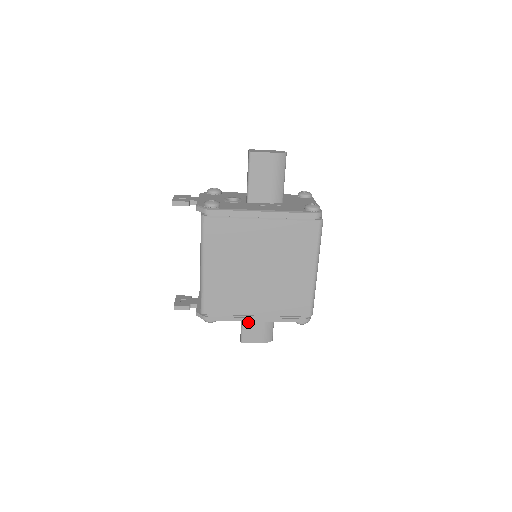
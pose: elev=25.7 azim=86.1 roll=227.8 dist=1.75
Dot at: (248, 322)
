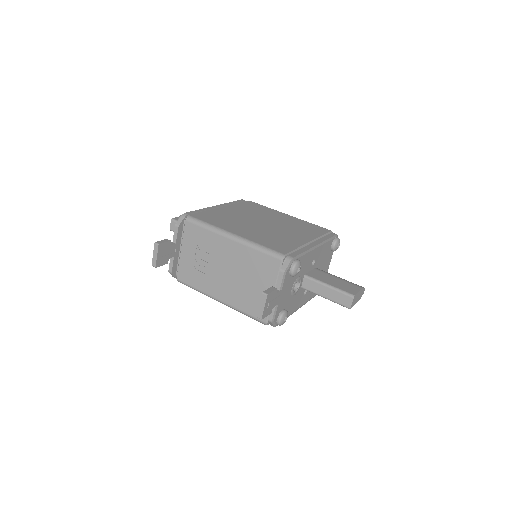
Dot at: occluded
